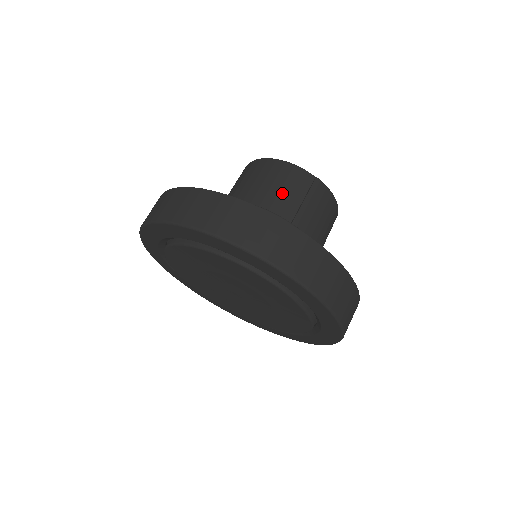
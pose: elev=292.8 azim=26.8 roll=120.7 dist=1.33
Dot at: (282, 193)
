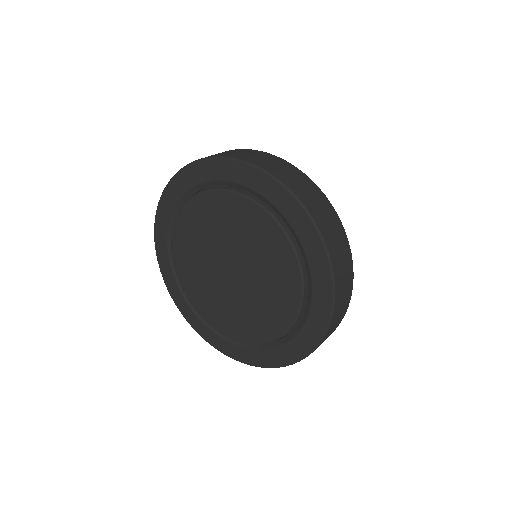
Dot at: occluded
